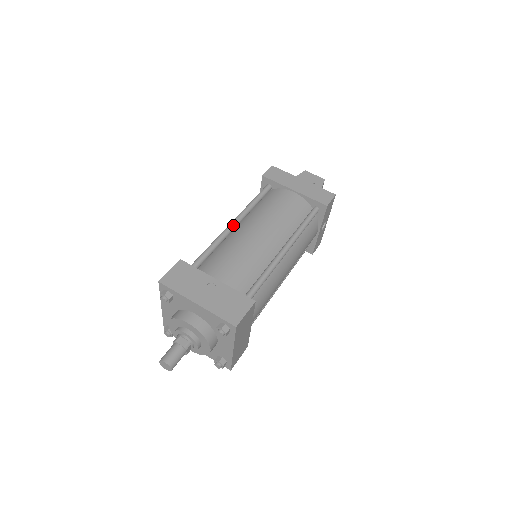
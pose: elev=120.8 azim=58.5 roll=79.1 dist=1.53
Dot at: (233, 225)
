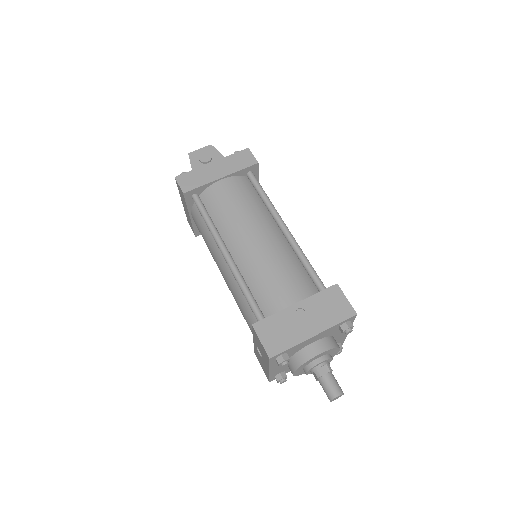
Dot at: (229, 255)
